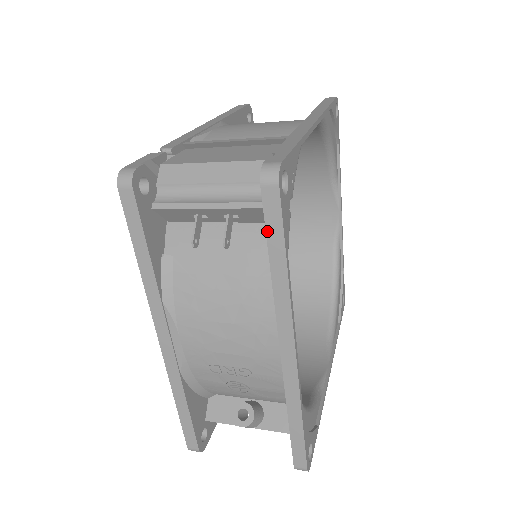
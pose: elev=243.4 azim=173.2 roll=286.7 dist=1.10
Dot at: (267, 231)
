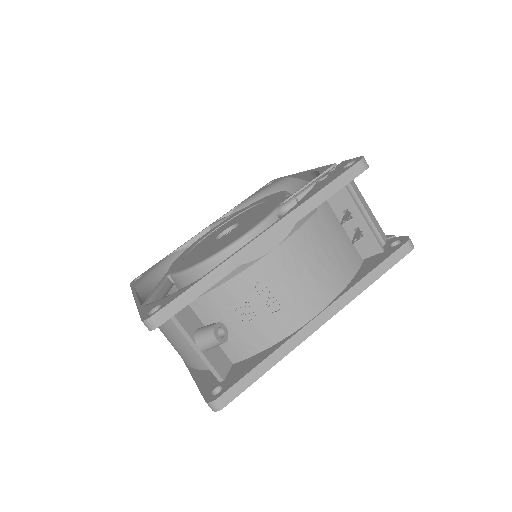
Dot at: (386, 260)
